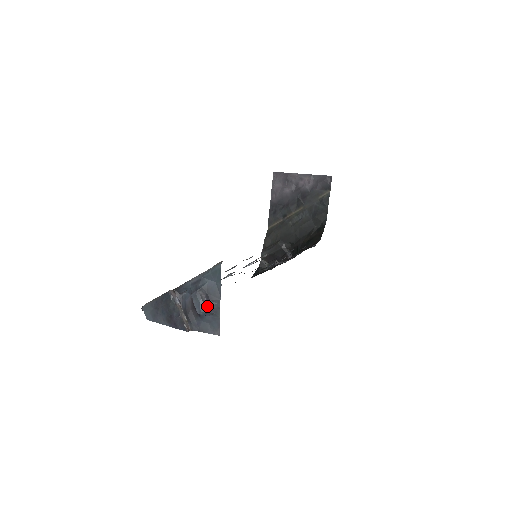
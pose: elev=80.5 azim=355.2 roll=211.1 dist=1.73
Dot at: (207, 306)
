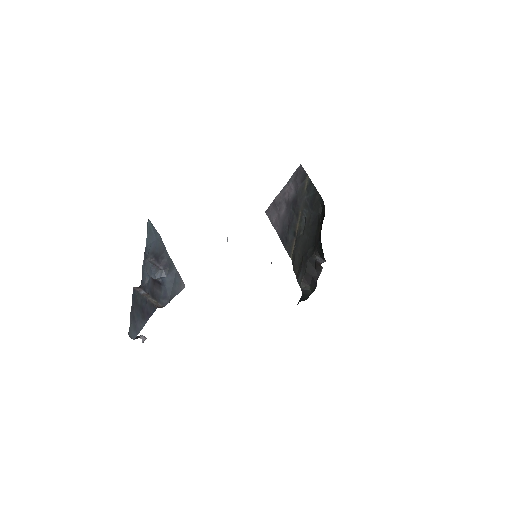
Dot at: (158, 265)
